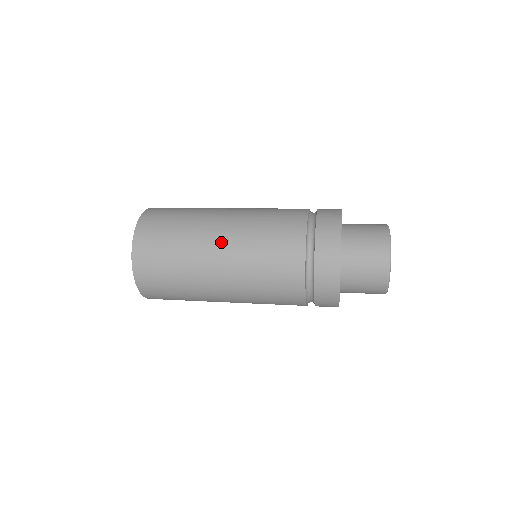
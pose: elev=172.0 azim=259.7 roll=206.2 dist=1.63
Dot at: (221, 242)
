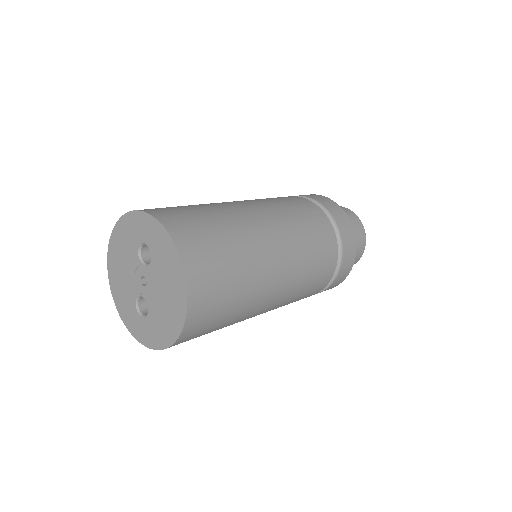
Dot at: (245, 204)
